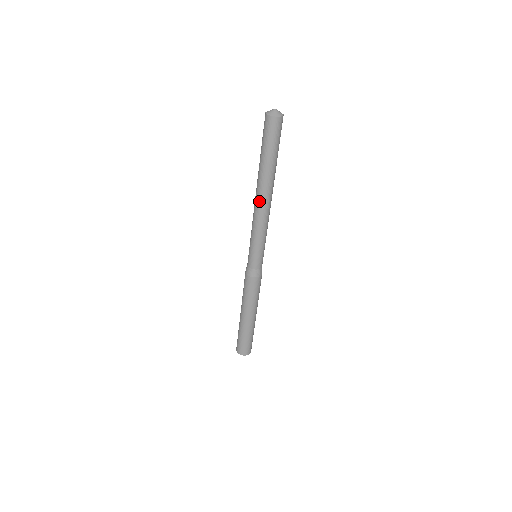
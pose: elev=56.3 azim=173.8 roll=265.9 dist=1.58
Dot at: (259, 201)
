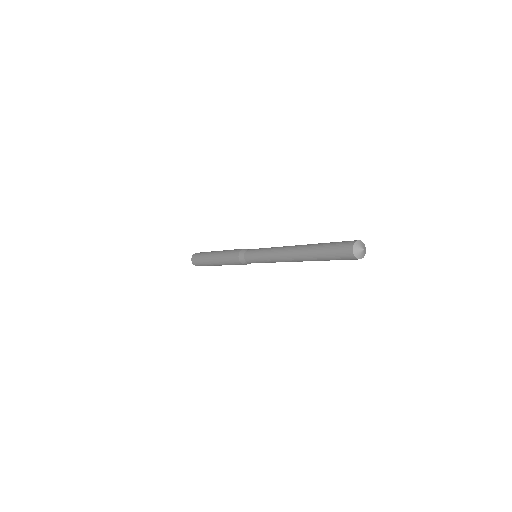
Dot at: occluded
